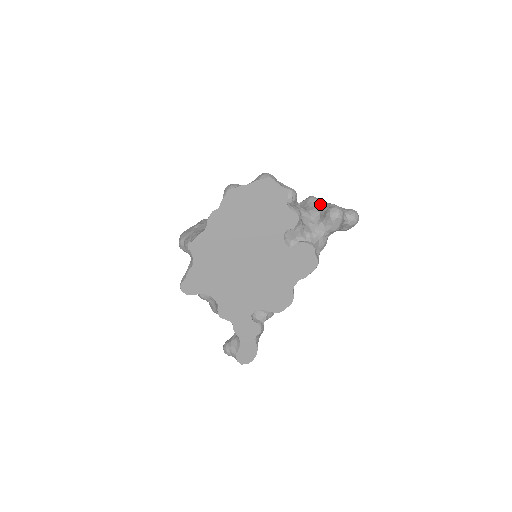
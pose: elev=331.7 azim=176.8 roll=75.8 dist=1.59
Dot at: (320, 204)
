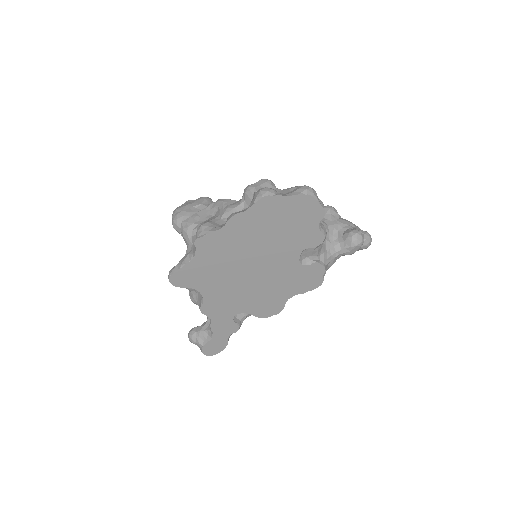
Dot at: (339, 219)
